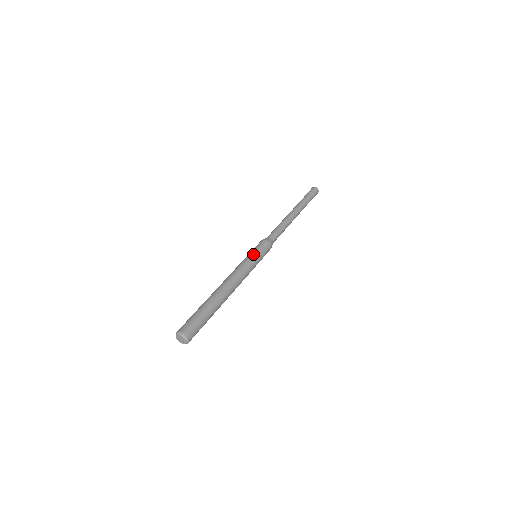
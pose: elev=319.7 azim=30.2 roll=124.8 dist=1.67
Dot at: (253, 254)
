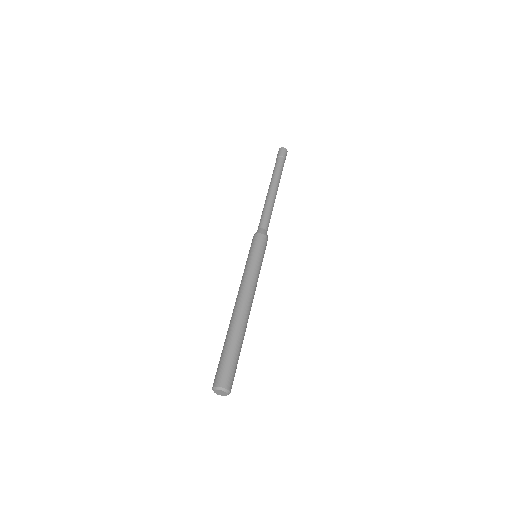
Dot at: (261, 260)
